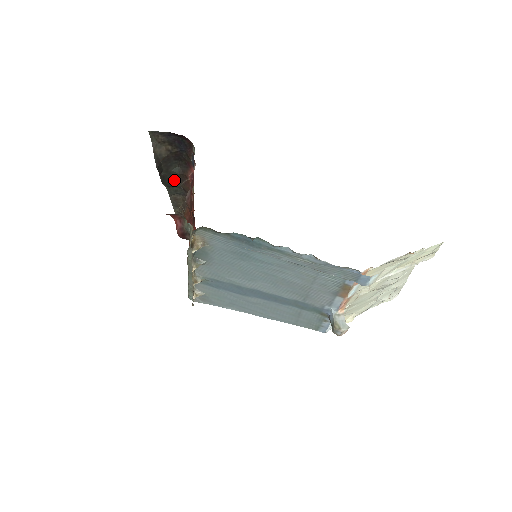
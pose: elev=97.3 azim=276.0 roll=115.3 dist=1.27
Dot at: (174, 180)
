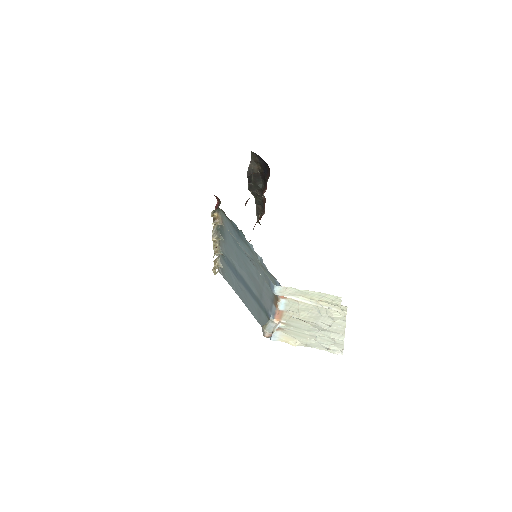
Dot at: (259, 193)
